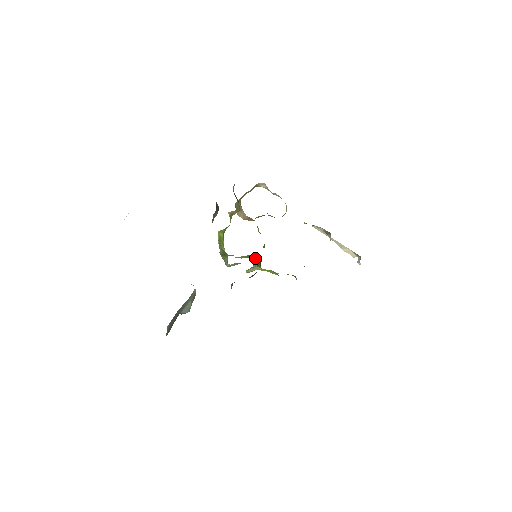
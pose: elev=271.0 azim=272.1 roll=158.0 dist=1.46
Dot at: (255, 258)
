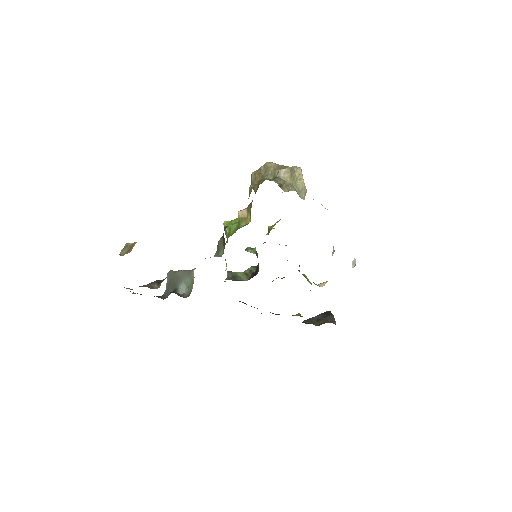
Dot at: occluded
